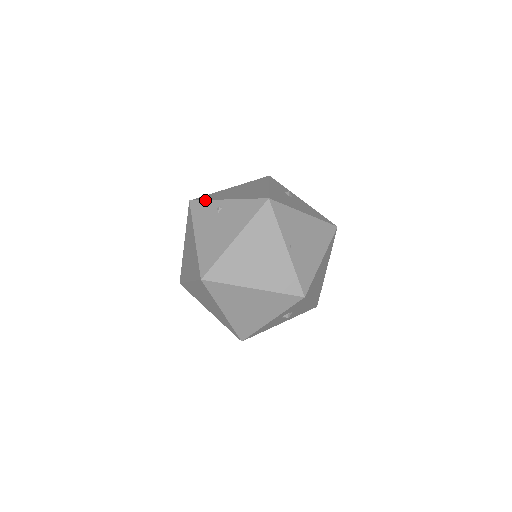
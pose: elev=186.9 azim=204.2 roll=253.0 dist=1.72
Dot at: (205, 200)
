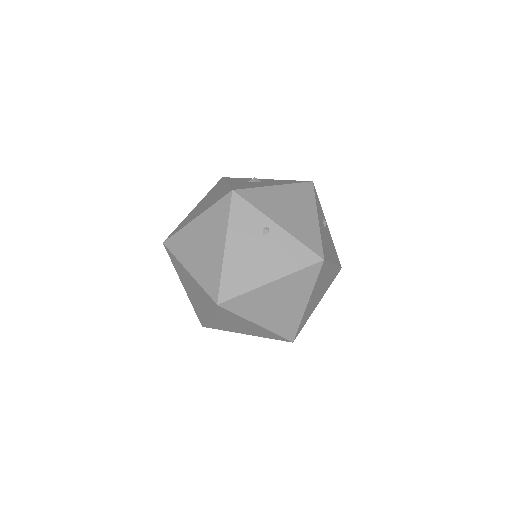
Dot at: (253, 206)
